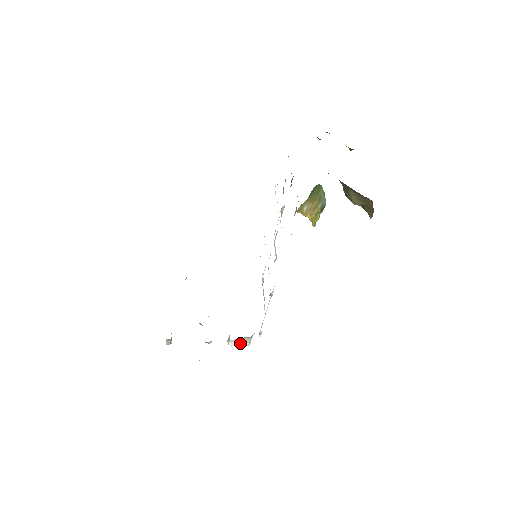
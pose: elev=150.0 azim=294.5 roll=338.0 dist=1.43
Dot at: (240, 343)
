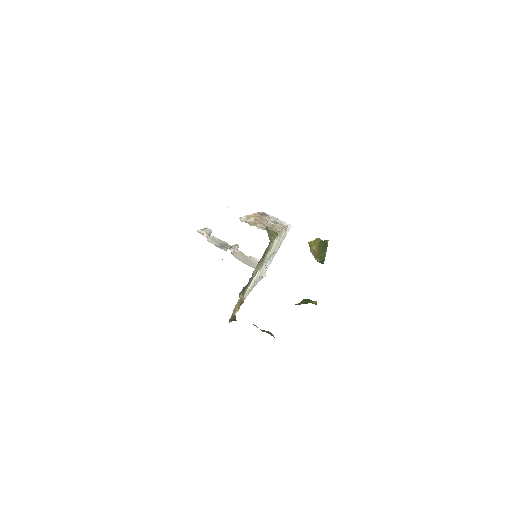
Dot at: occluded
